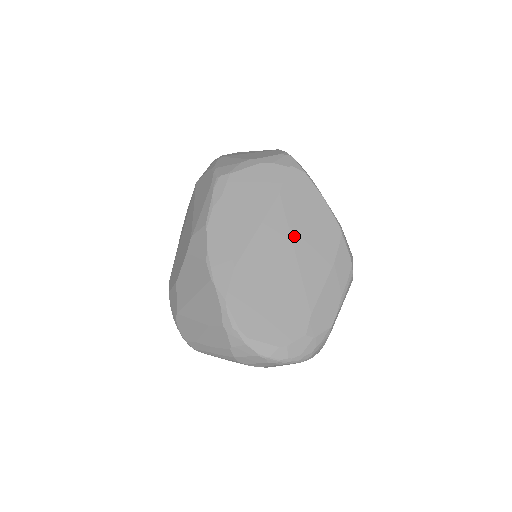
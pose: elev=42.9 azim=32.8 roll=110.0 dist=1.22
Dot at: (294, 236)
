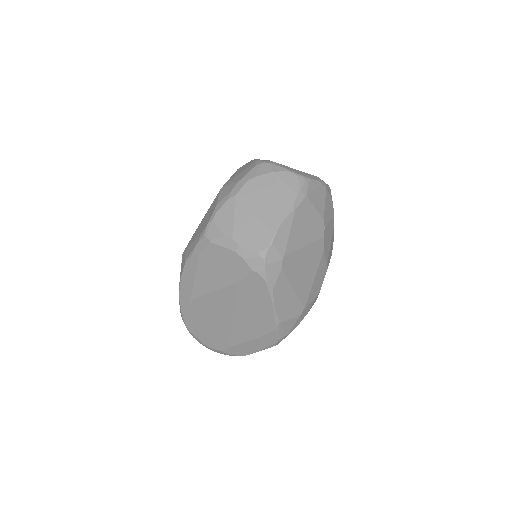
Dot at: (236, 310)
